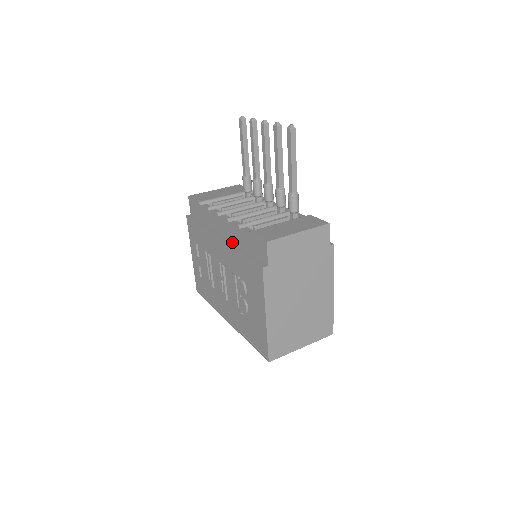
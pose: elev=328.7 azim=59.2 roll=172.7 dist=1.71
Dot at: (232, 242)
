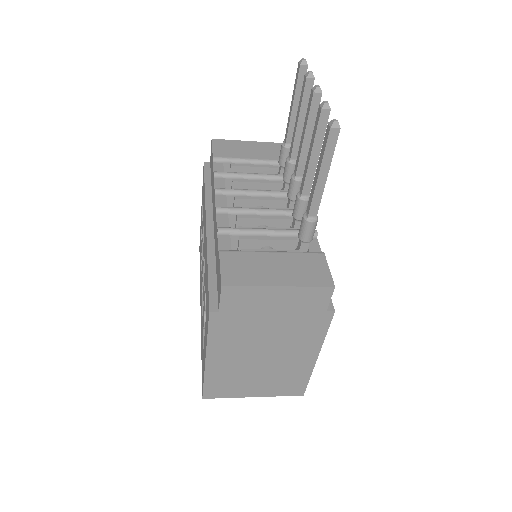
Dot at: (214, 240)
